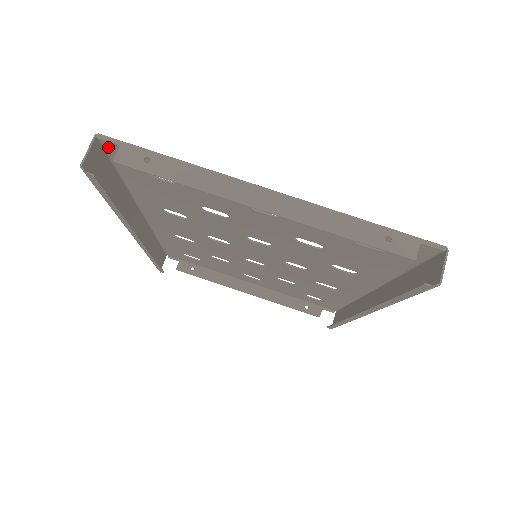
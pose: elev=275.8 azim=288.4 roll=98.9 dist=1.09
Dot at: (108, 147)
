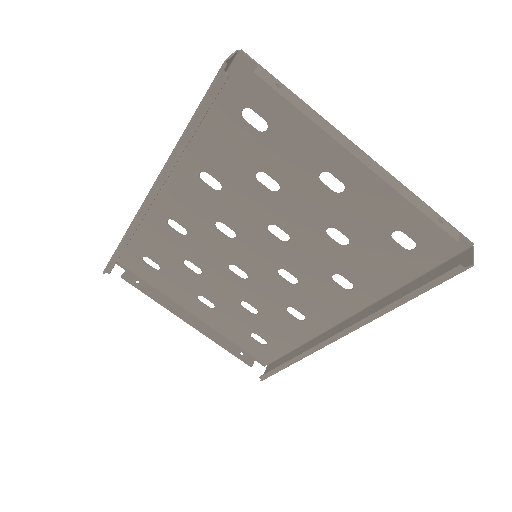
Dot at: (233, 69)
